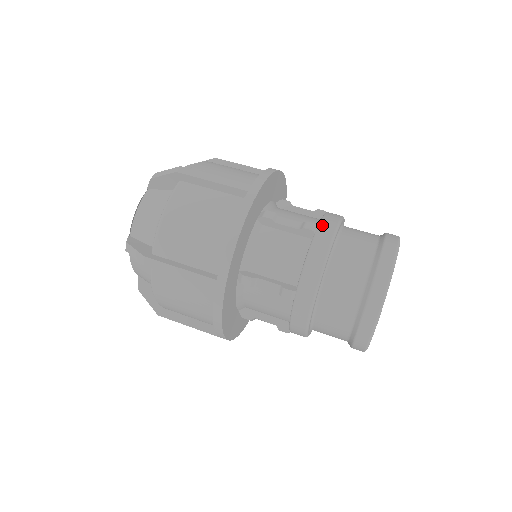
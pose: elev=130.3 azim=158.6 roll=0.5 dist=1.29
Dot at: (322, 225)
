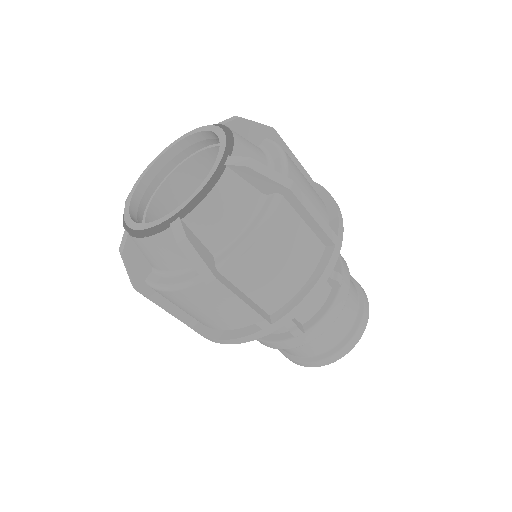
Dot at: (345, 278)
